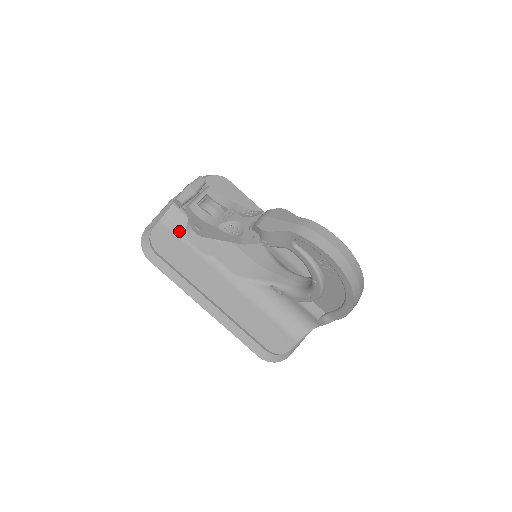
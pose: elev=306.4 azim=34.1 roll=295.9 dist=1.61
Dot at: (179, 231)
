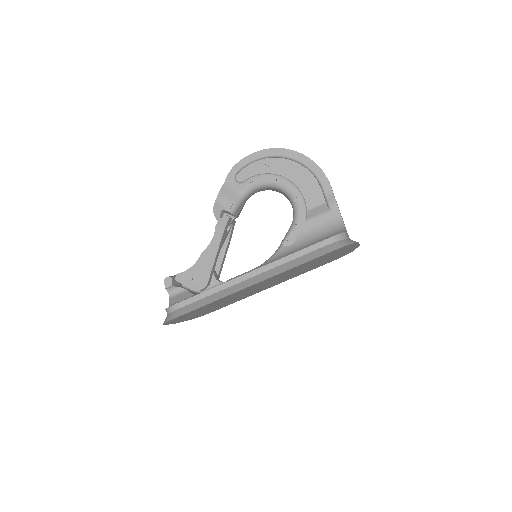
Dot at: occluded
